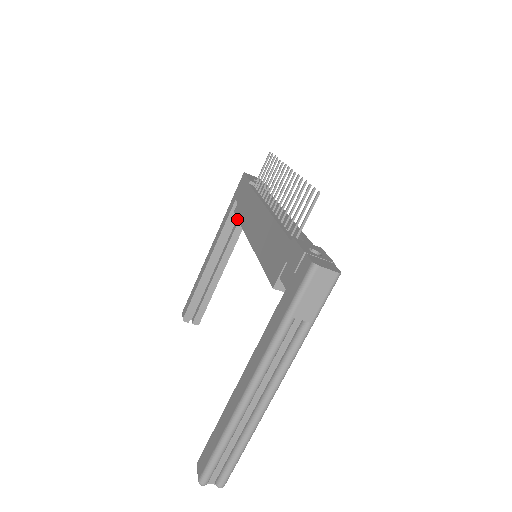
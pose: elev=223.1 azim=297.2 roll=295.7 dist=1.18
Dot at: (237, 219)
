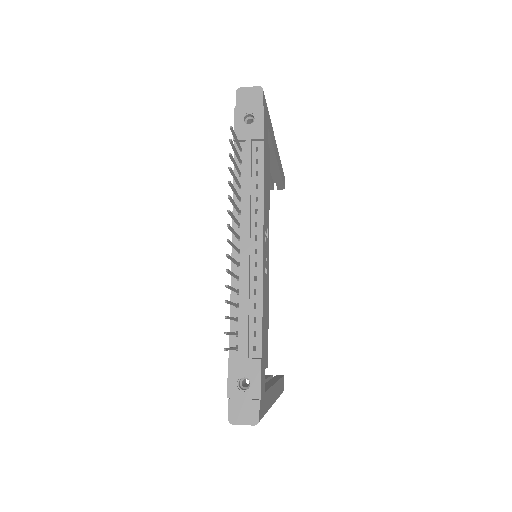
Dot at: occluded
